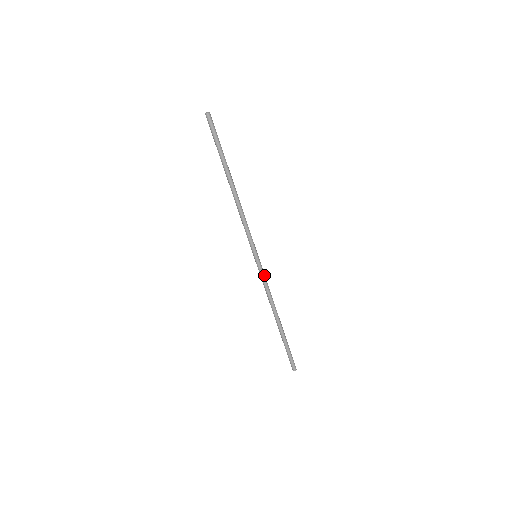
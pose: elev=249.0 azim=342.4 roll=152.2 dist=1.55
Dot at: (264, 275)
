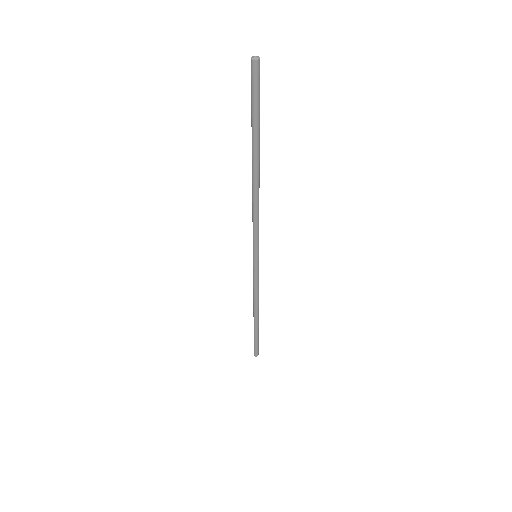
Dot at: (257, 277)
